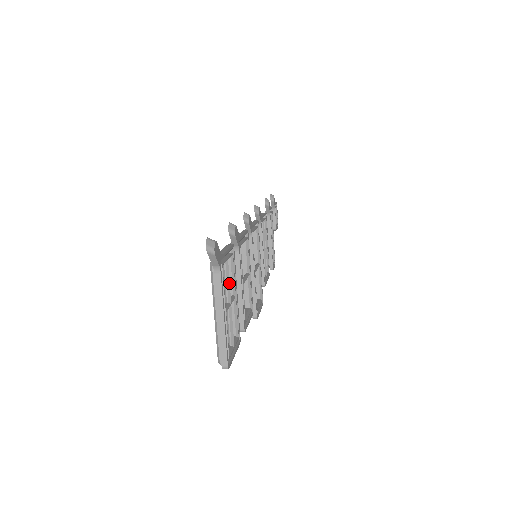
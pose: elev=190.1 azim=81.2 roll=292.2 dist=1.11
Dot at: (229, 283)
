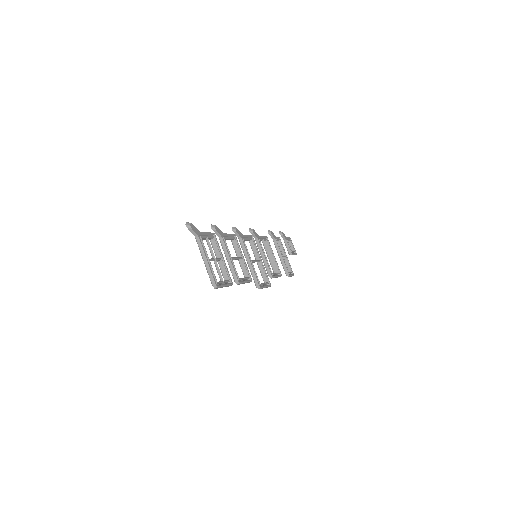
Dot at: occluded
